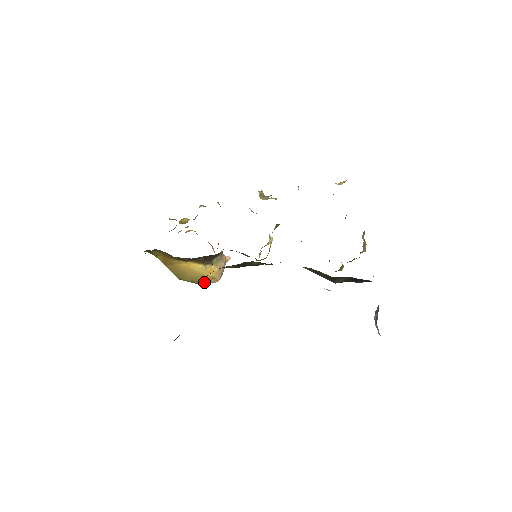
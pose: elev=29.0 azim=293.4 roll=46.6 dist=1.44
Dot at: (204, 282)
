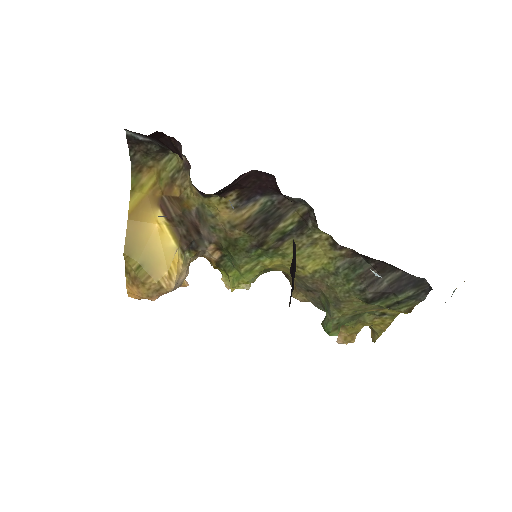
Dot at: (154, 276)
